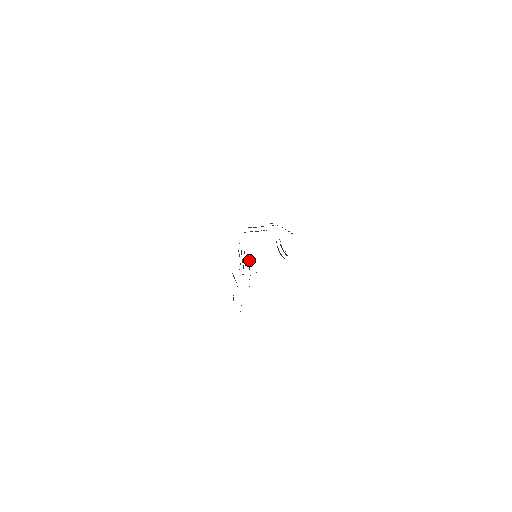
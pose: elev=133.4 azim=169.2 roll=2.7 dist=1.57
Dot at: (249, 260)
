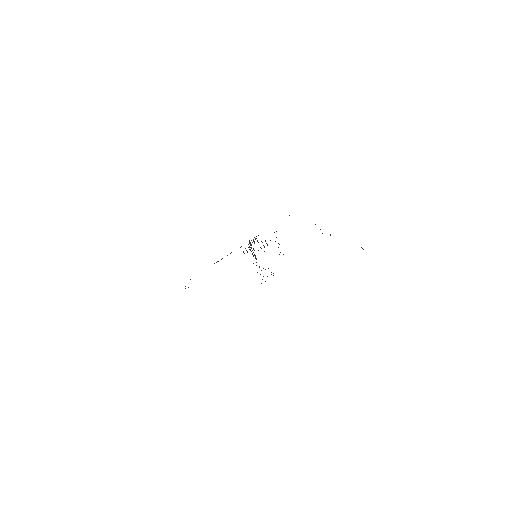
Dot at: occluded
